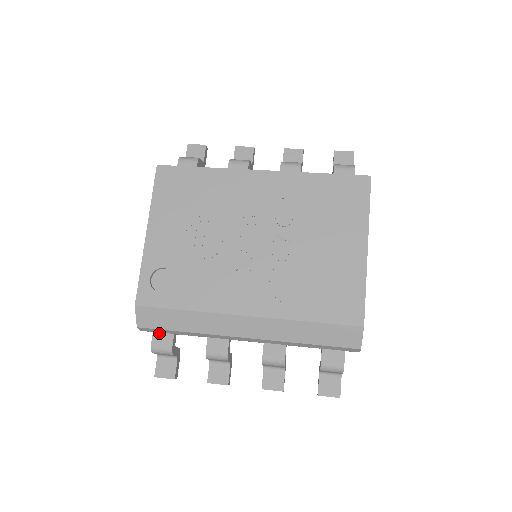
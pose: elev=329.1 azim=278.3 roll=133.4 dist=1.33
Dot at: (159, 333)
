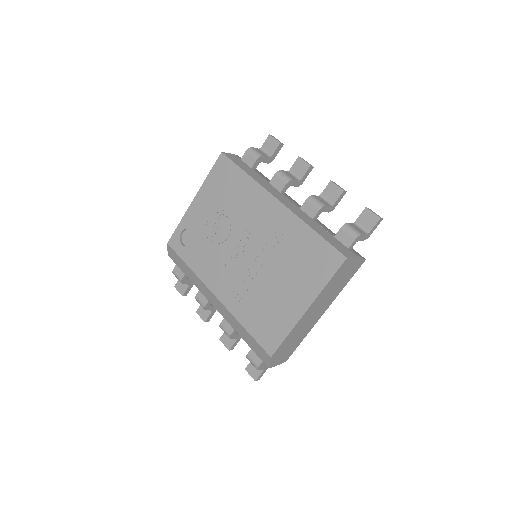
Dot at: occluded
